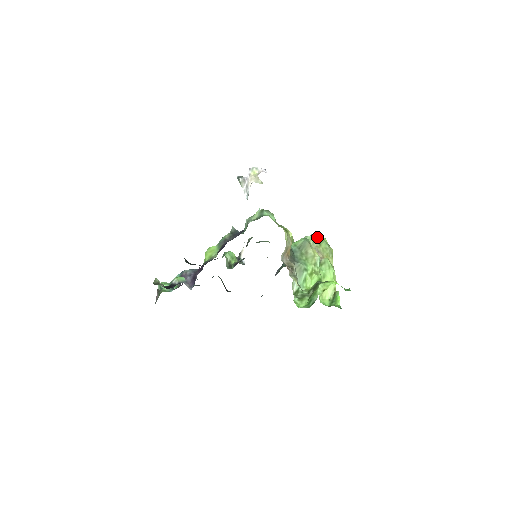
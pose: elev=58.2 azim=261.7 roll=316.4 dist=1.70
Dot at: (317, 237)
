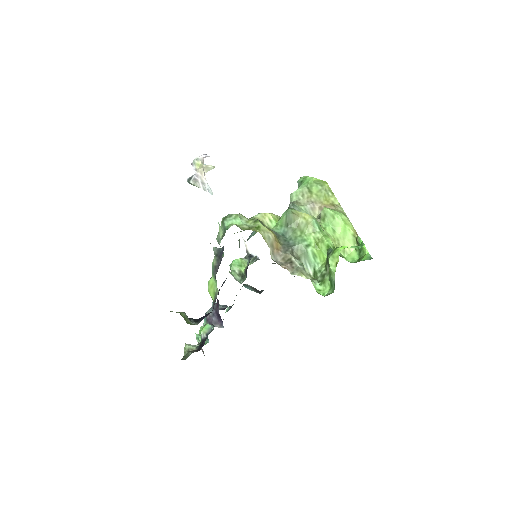
Dot at: (303, 184)
